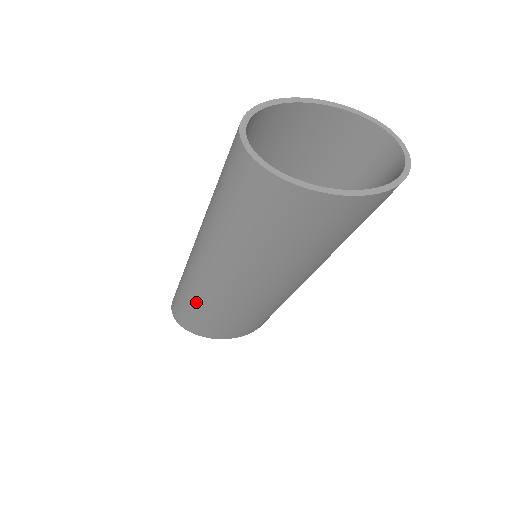
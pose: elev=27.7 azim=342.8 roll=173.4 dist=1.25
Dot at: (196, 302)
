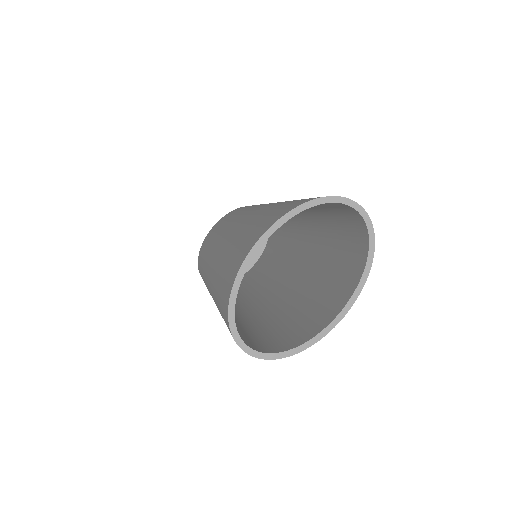
Dot at: occluded
